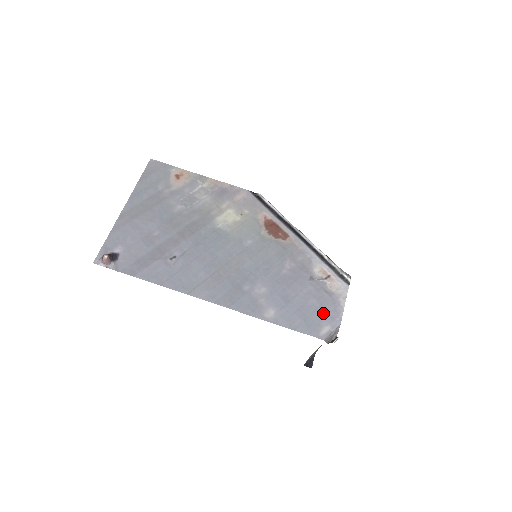
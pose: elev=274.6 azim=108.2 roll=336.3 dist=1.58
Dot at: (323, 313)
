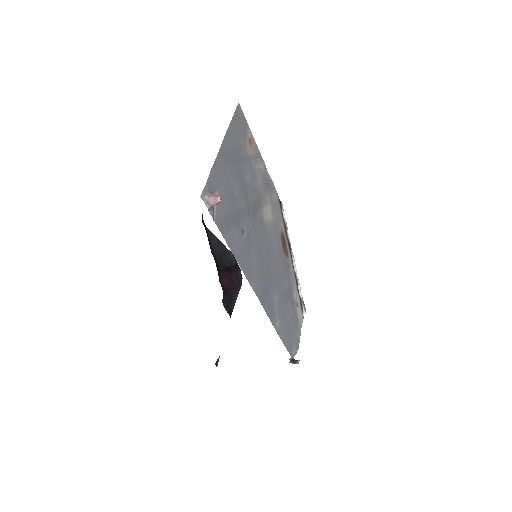
Dot at: (294, 336)
